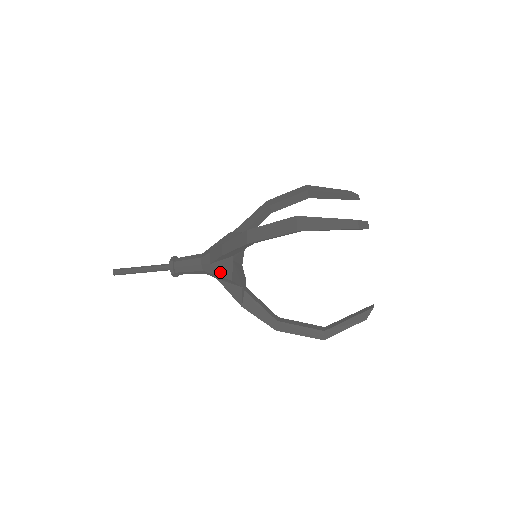
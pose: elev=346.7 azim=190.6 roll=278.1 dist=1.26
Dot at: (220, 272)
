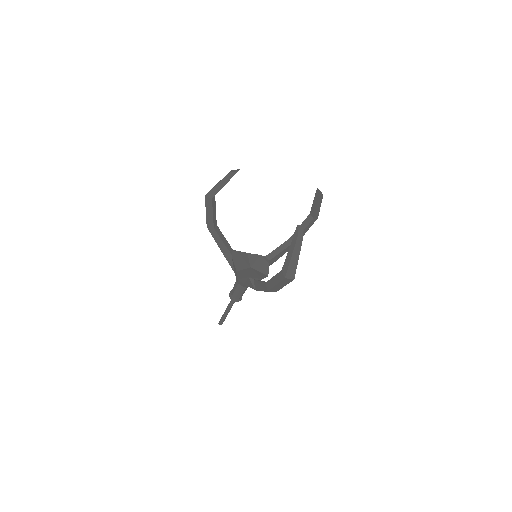
Dot at: occluded
